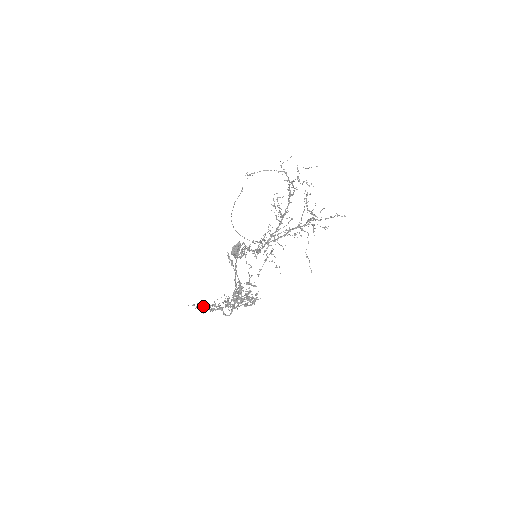
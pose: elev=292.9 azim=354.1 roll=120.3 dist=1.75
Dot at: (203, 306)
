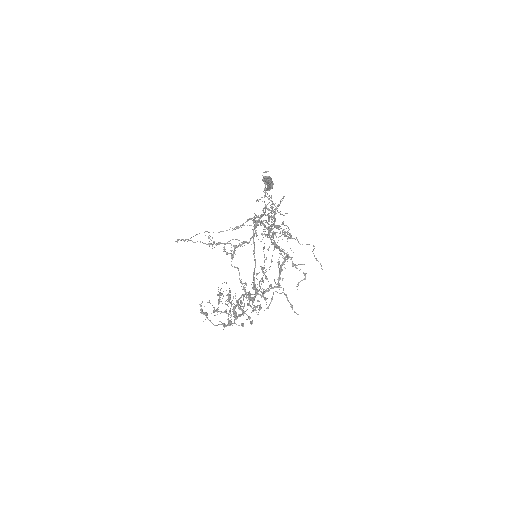
Dot at: (213, 312)
